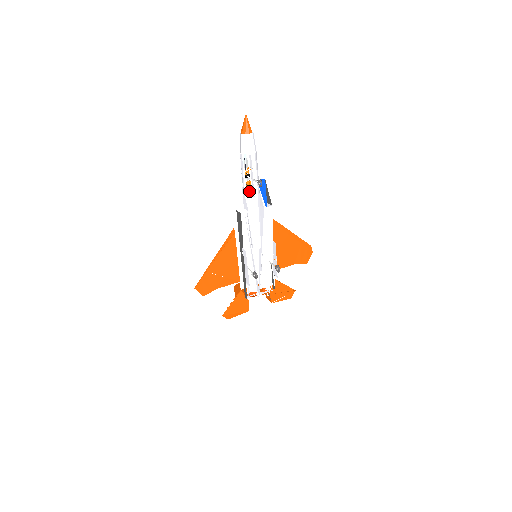
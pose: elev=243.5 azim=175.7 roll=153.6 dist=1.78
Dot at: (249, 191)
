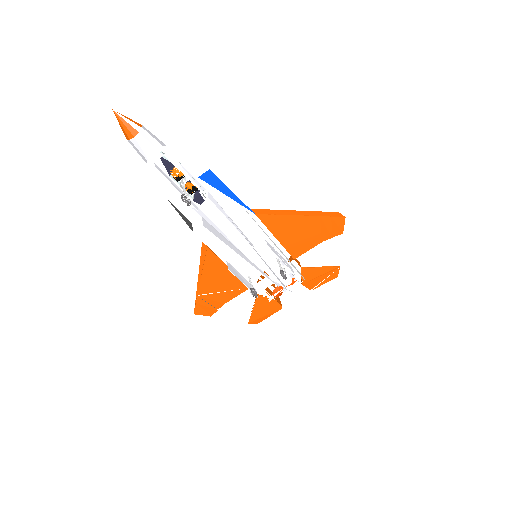
Dot at: (196, 193)
